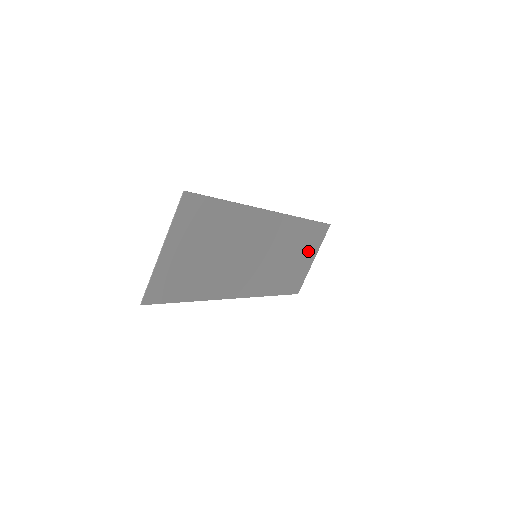
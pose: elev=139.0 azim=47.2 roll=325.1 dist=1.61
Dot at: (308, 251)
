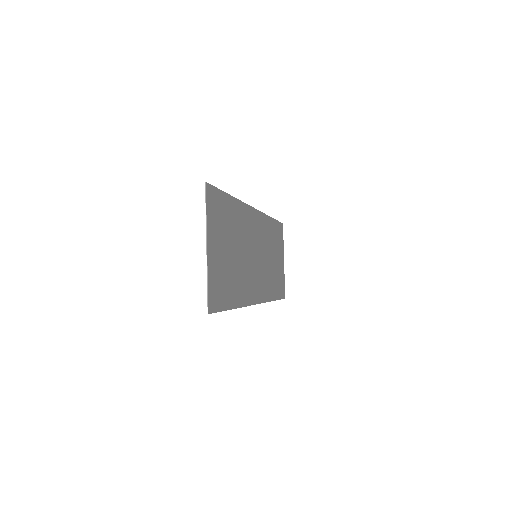
Dot at: (279, 251)
